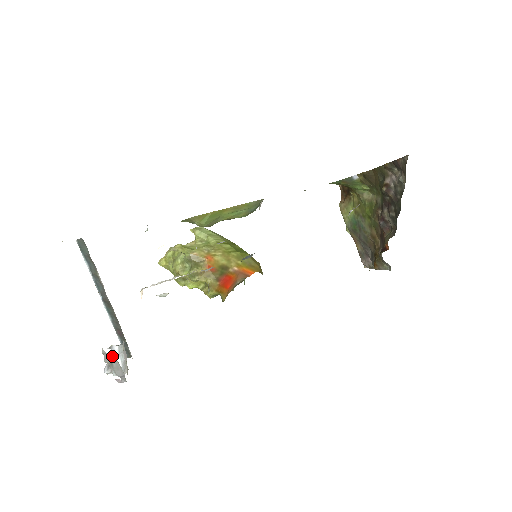
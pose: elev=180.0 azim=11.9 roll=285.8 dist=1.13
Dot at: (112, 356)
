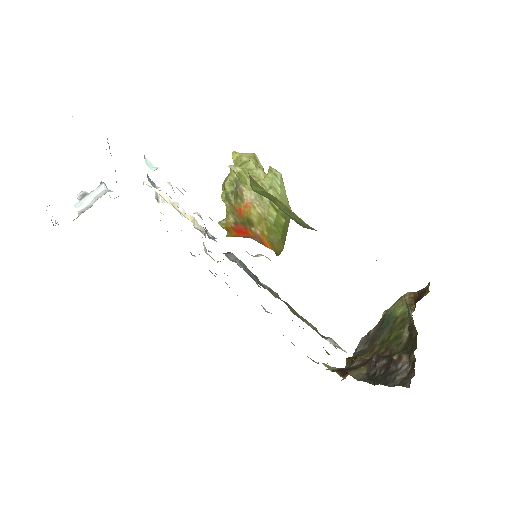
Dot at: (92, 191)
